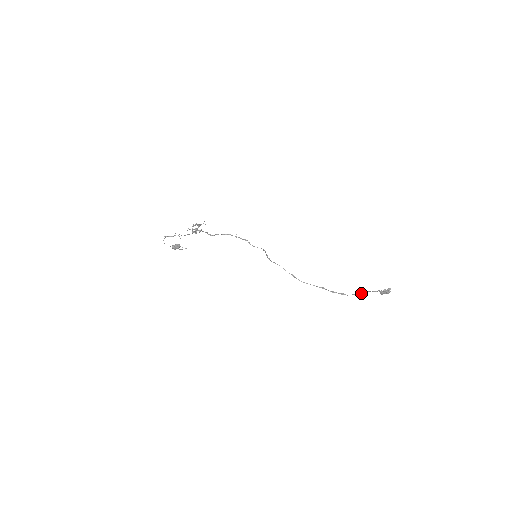
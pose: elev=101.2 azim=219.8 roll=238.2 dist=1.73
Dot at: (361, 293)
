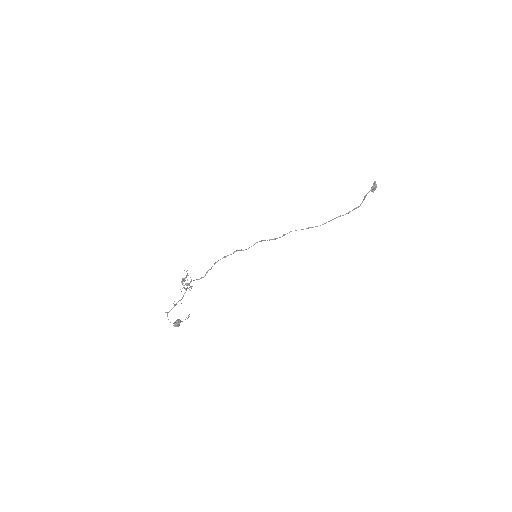
Dot at: occluded
